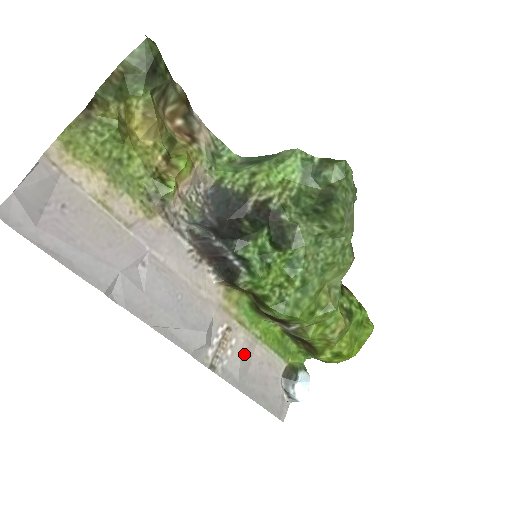
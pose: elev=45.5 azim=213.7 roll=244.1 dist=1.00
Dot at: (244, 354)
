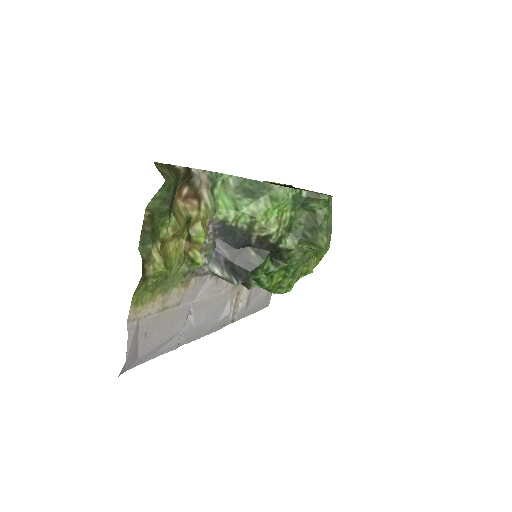
Dot at: (248, 298)
